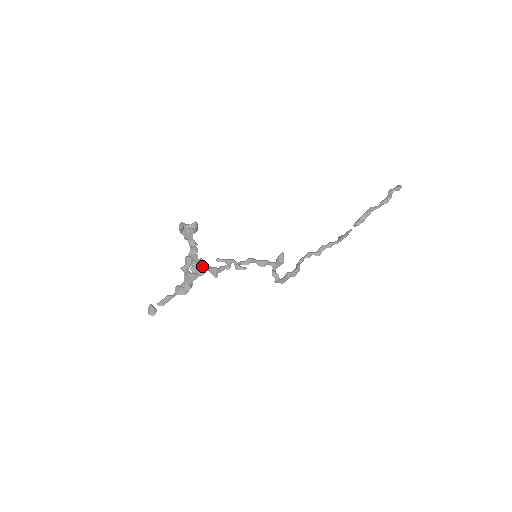
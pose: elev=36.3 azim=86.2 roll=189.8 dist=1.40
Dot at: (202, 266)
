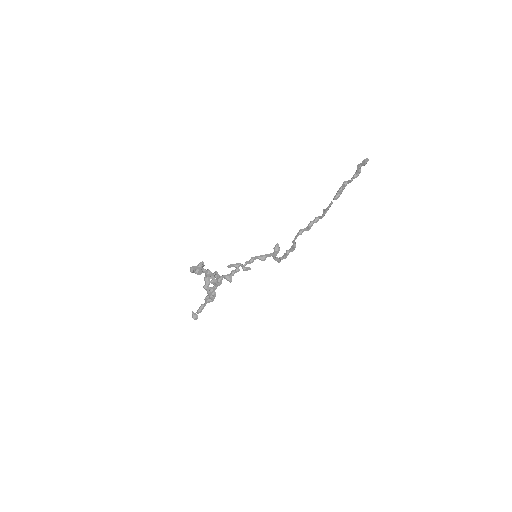
Dot at: (218, 277)
